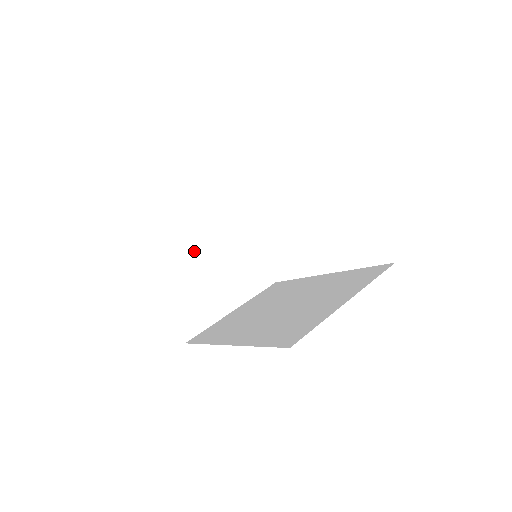
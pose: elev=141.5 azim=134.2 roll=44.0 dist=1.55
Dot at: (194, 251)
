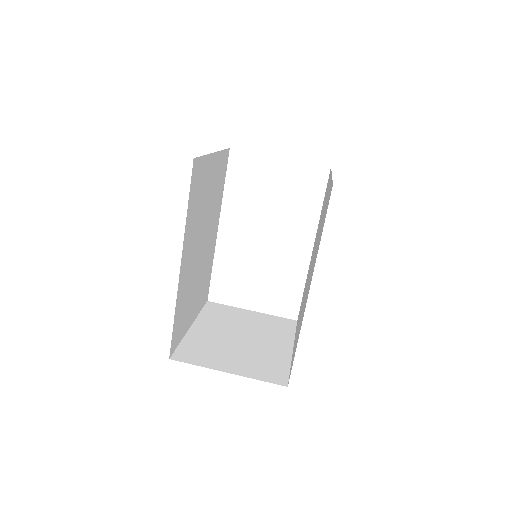
Dot at: (215, 337)
